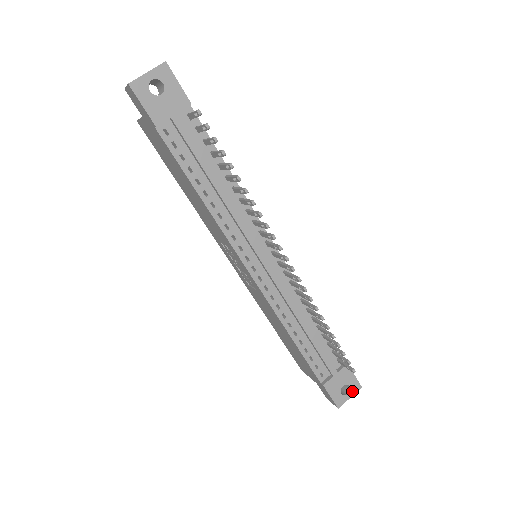
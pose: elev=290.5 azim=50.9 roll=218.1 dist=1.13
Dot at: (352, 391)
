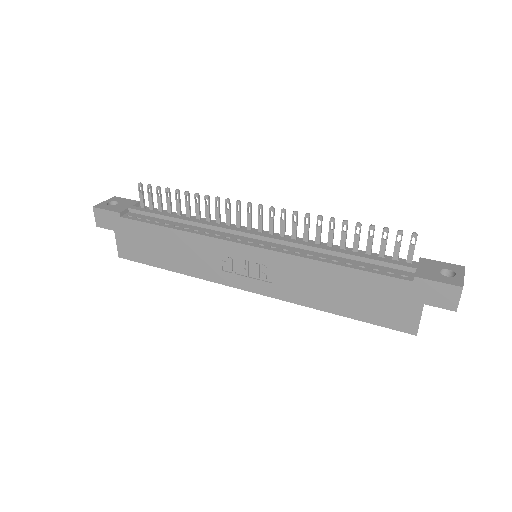
Dot at: (458, 272)
